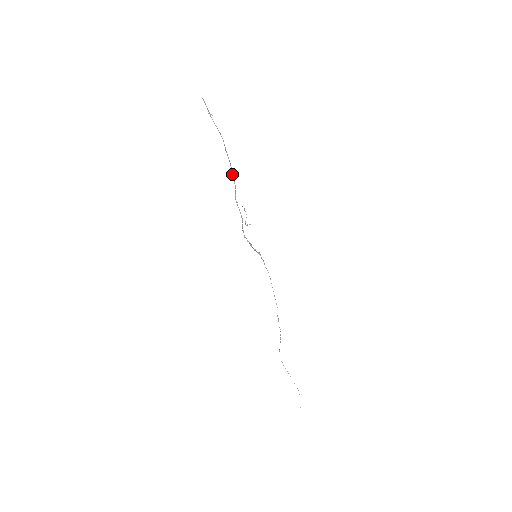
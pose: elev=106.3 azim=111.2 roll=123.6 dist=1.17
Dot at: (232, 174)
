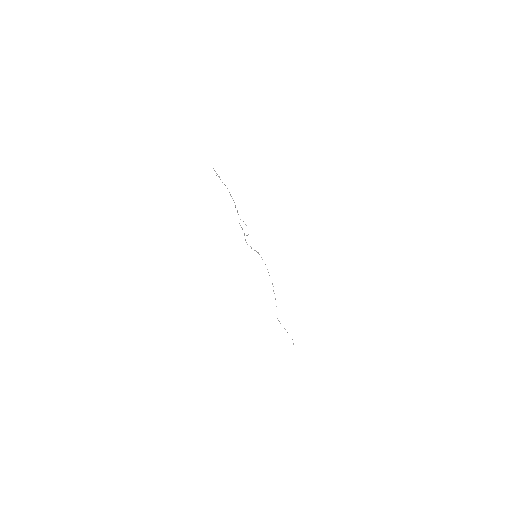
Dot at: occluded
